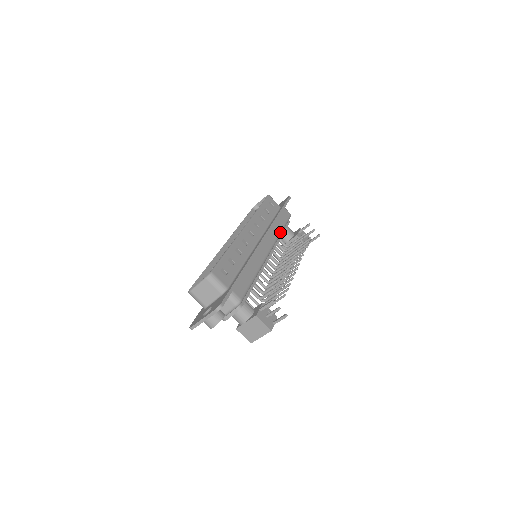
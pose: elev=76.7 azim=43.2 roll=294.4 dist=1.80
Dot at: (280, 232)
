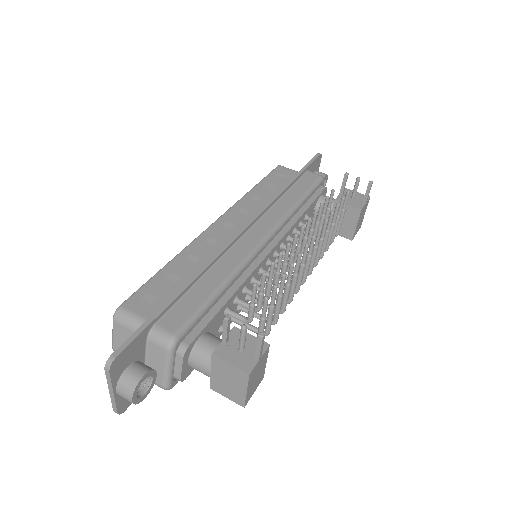
Dot at: (293, 205)
